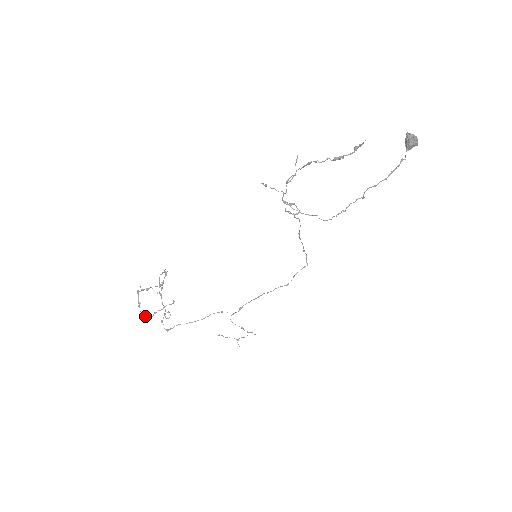
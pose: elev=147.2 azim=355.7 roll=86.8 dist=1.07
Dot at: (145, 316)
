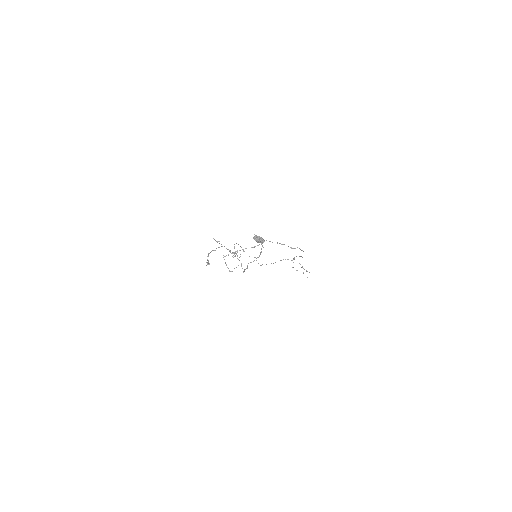
Dot at: (229, 271)
